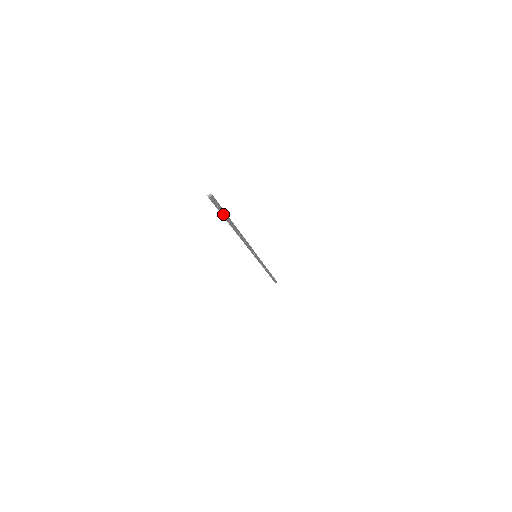
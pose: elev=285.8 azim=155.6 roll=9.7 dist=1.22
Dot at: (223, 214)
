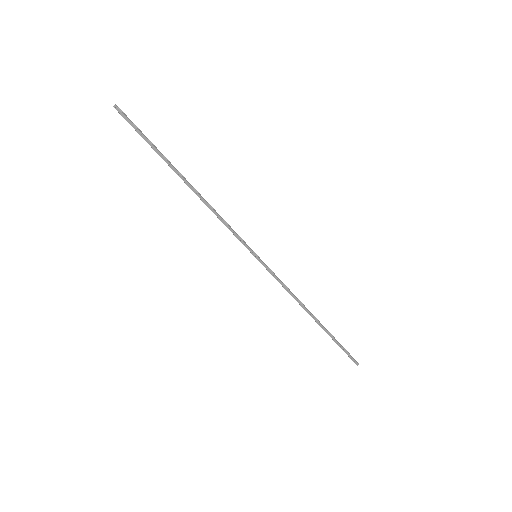
Dot at: (146, 140)
